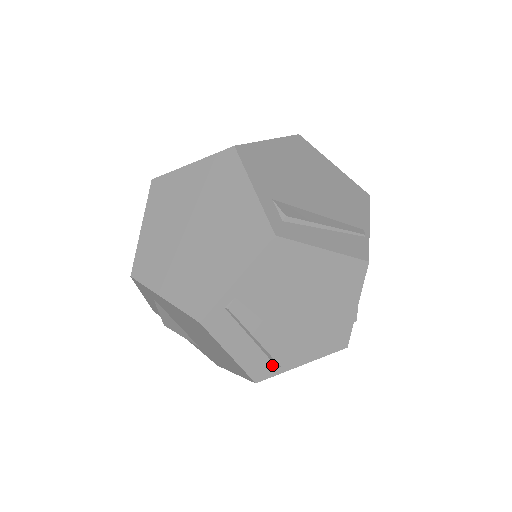
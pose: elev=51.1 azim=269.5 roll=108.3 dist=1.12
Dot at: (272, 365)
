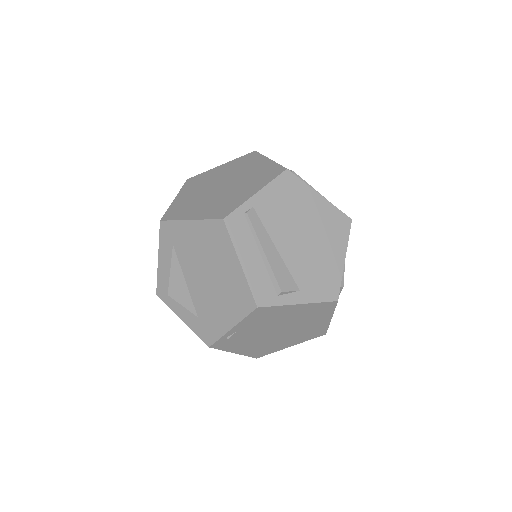
Dot at: (274, 292)
